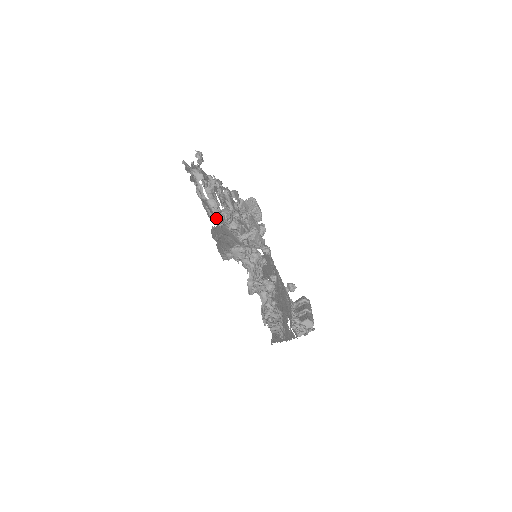
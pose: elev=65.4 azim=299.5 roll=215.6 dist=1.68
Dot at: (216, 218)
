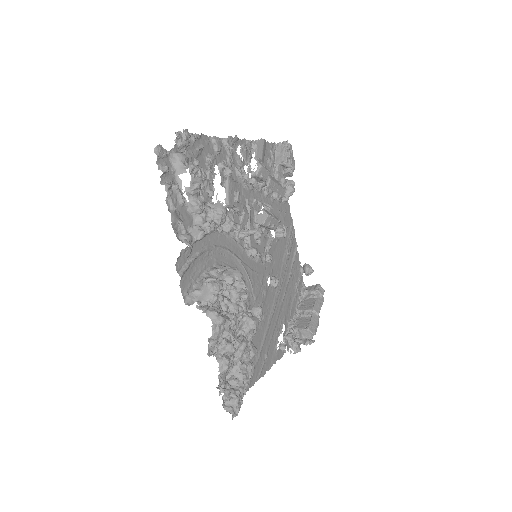
Dot at: (189, 240)
